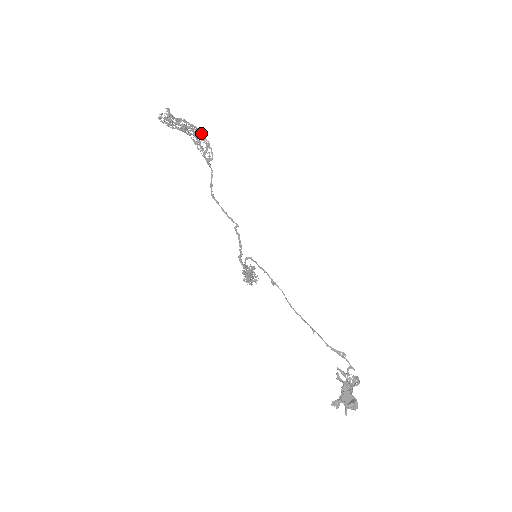
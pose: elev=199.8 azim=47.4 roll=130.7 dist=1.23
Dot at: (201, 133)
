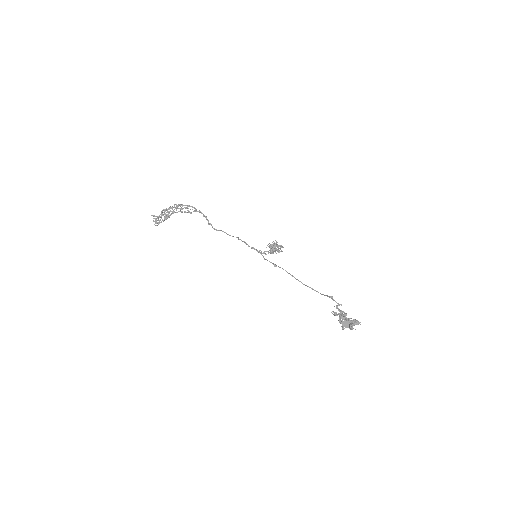
Dot at: (177, 206)
